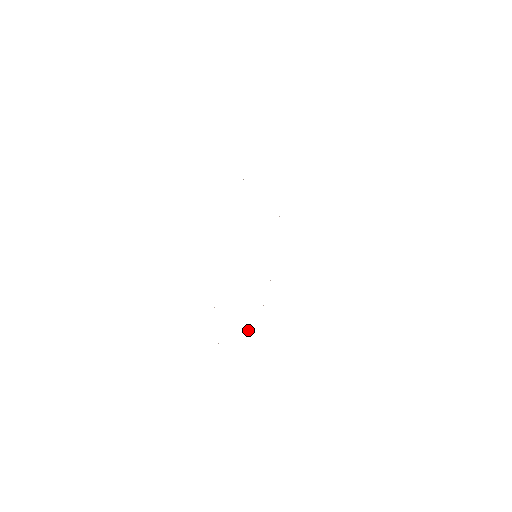
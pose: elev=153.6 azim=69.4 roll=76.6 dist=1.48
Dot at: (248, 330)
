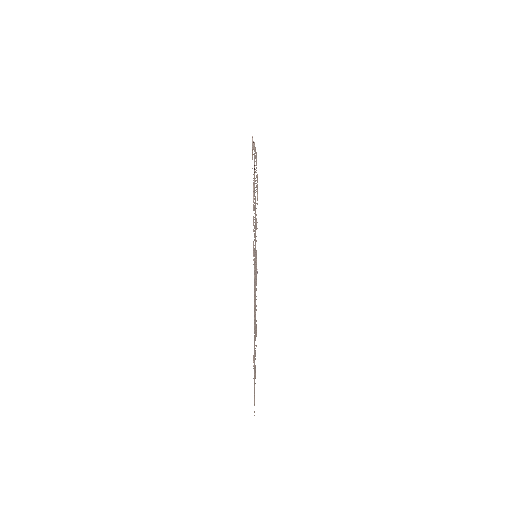
Dot at: occluded
